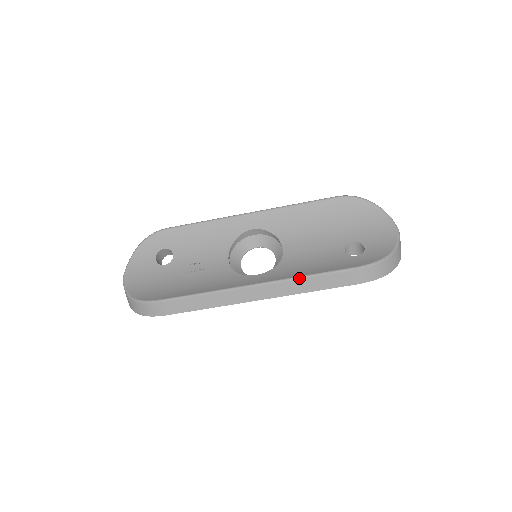
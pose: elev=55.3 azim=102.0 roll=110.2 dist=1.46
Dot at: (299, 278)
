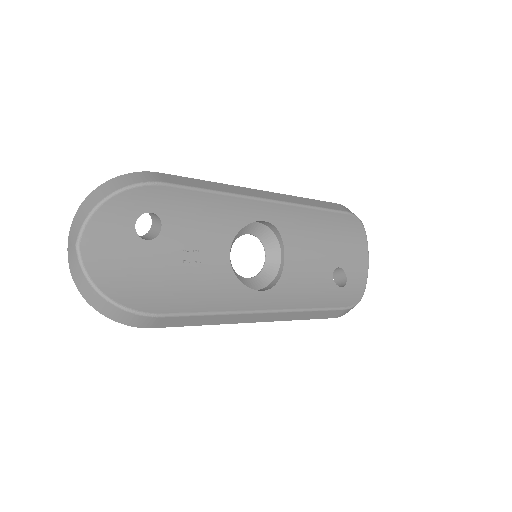
Dot at: (304, 311)
